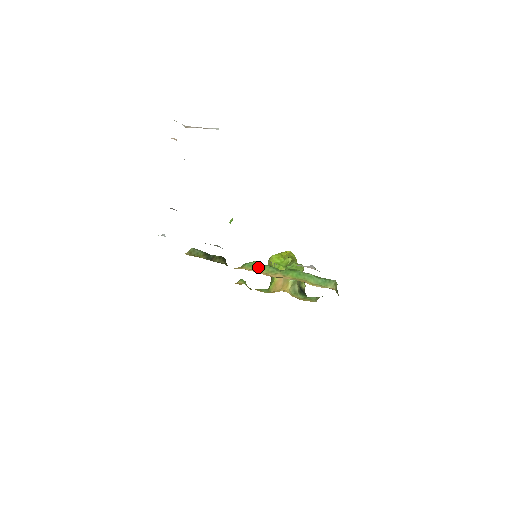
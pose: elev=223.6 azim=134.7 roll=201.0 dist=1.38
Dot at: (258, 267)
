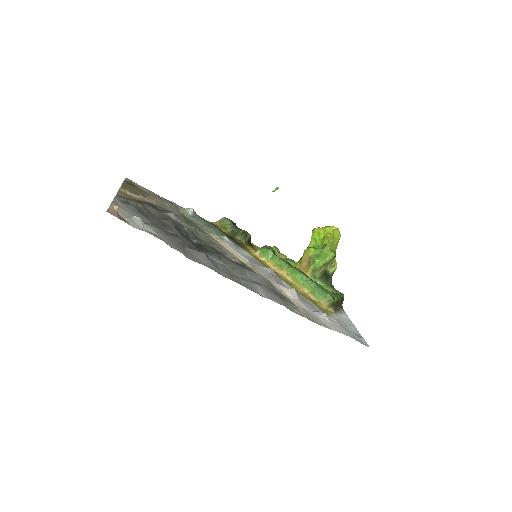
Dot at: (269, 256)
